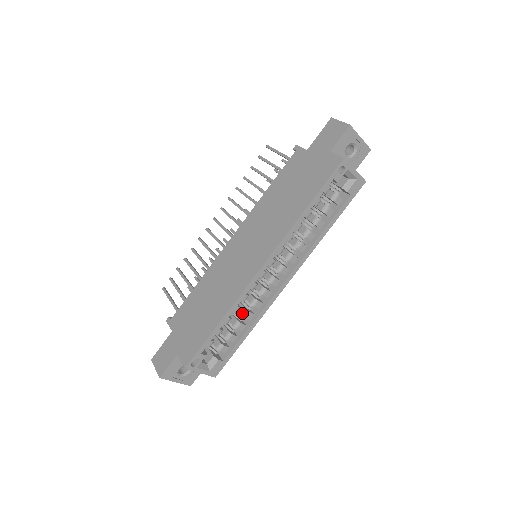
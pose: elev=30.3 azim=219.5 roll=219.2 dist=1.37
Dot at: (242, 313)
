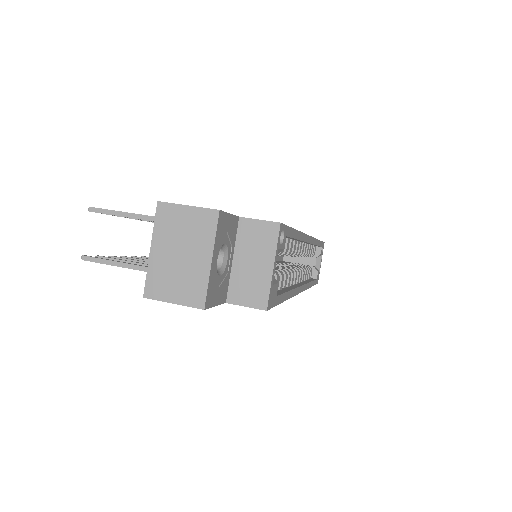
Dot at: (281, 269)
